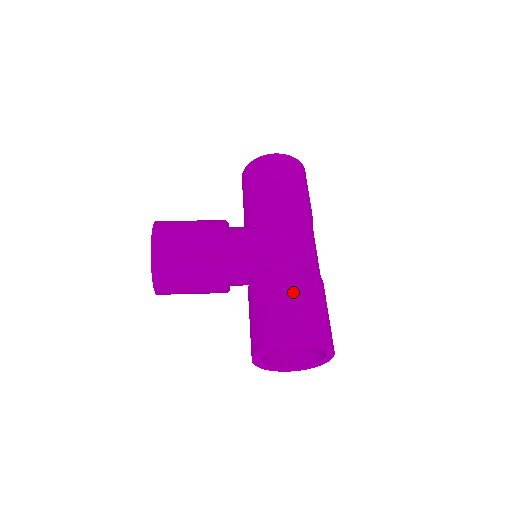
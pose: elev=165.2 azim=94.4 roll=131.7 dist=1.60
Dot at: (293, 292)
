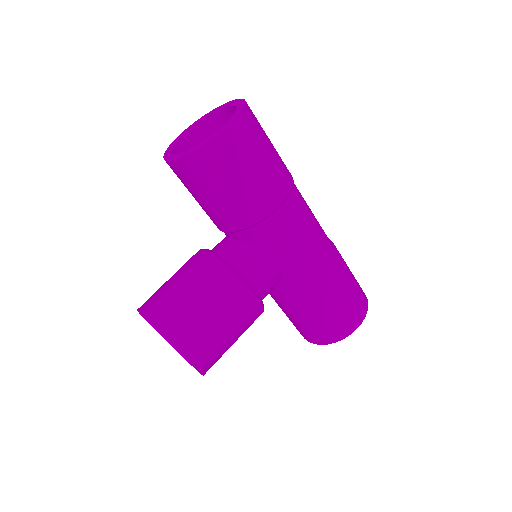
Dot at: (338, 294)
